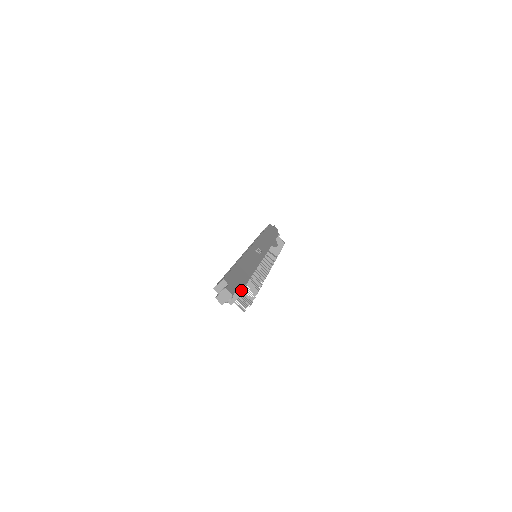
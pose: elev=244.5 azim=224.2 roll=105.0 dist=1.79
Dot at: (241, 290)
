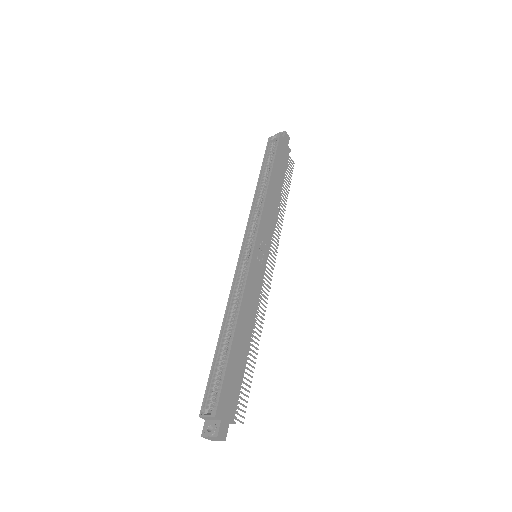
Dot at: (236, 408)
